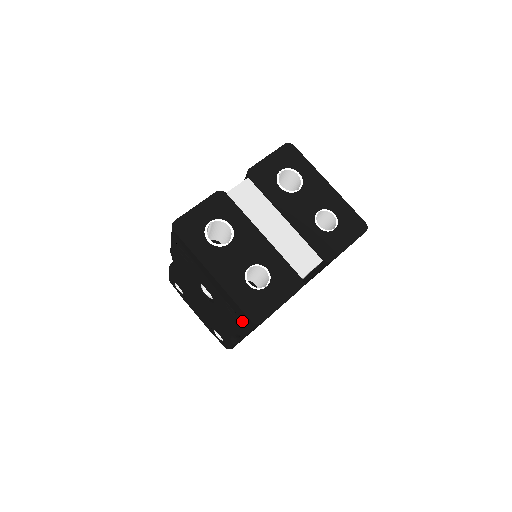
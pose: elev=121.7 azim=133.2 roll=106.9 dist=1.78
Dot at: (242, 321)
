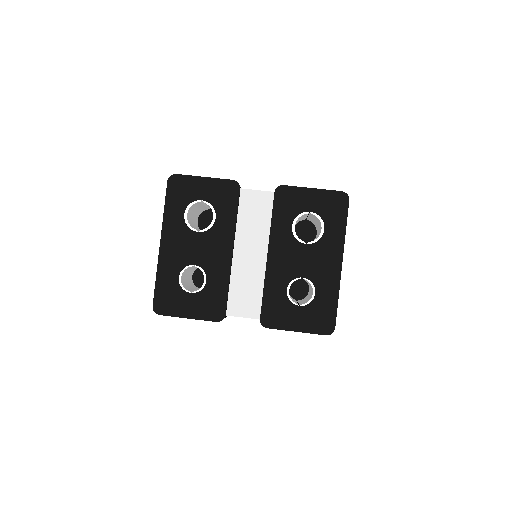
Dot at: occluded
